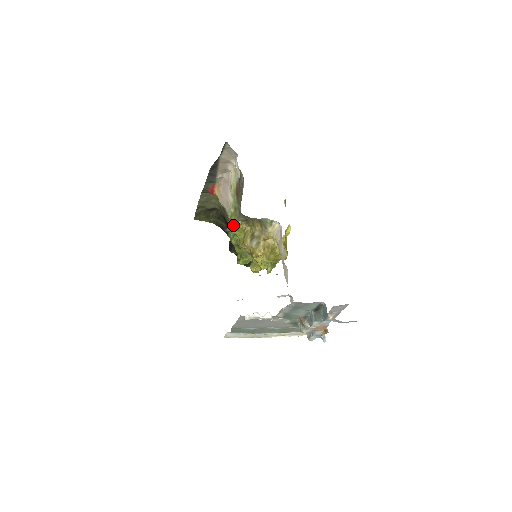
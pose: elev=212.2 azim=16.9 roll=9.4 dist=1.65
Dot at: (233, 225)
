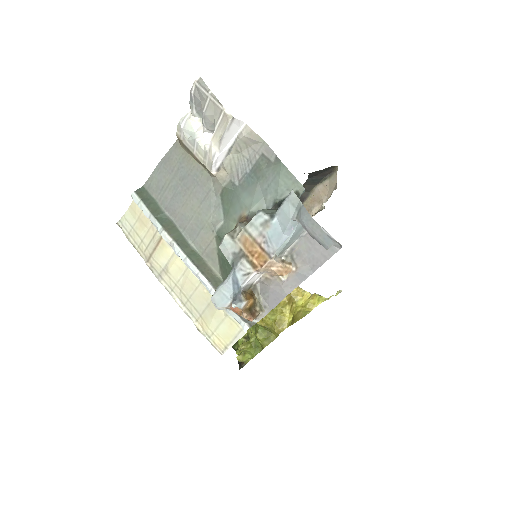
Dot at: occluded
